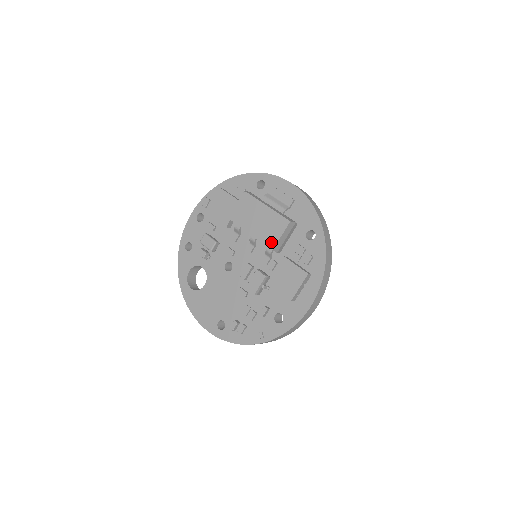
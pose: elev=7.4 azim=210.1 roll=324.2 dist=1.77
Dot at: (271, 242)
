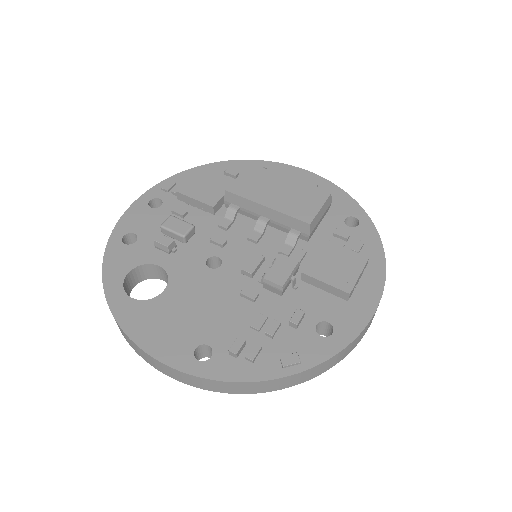
Dot at: (305, 215)
